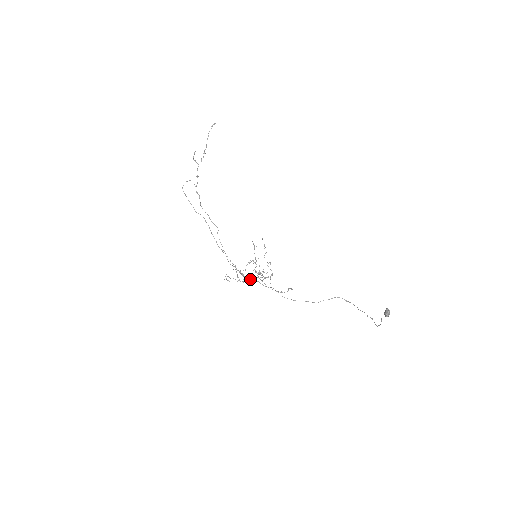
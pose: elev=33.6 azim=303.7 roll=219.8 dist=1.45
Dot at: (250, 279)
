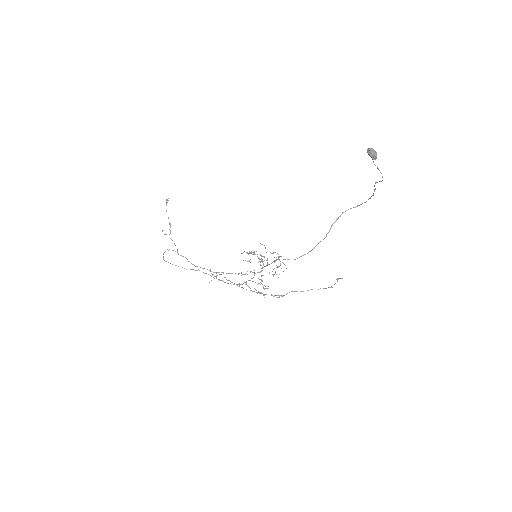
Dot at: occluded
